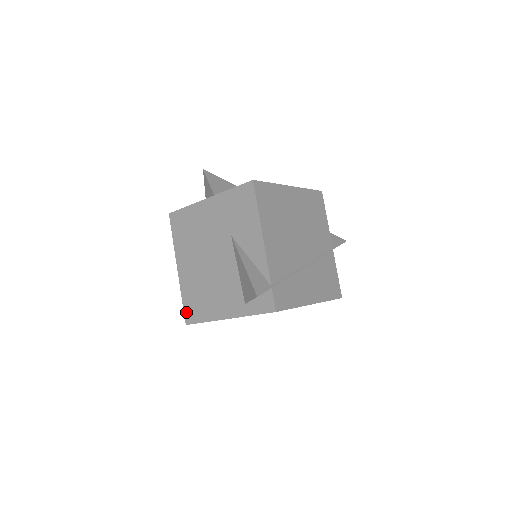
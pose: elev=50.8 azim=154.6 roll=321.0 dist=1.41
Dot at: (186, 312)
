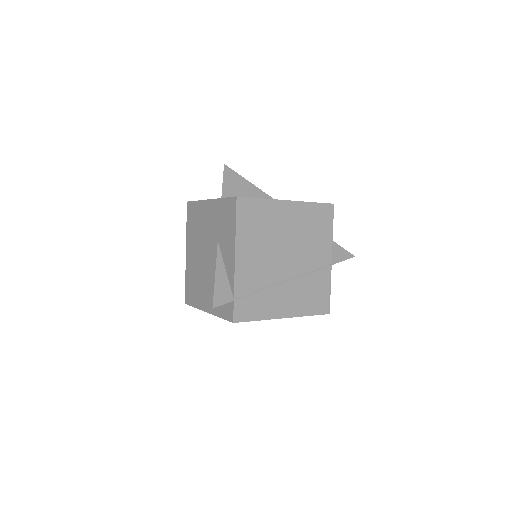
Dot at: (186, 293)
